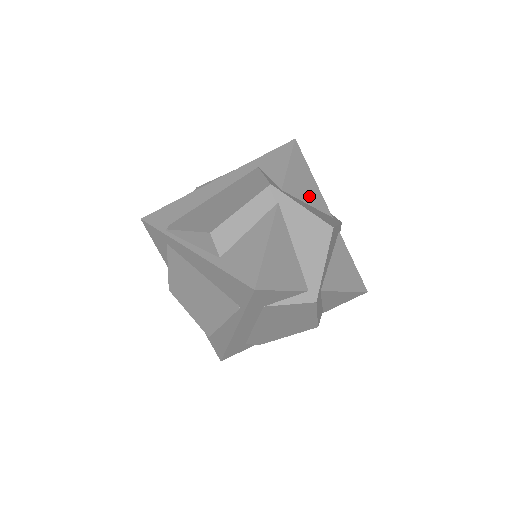
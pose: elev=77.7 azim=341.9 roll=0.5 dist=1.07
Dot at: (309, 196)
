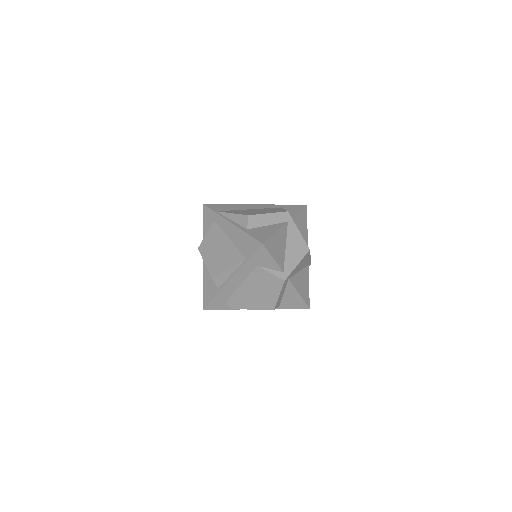
Dot at: (302, 234)
